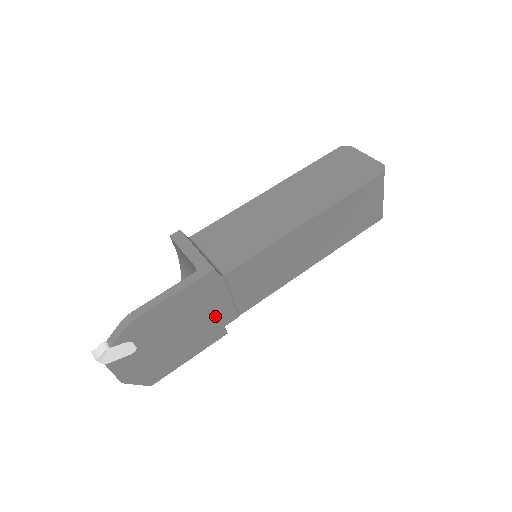
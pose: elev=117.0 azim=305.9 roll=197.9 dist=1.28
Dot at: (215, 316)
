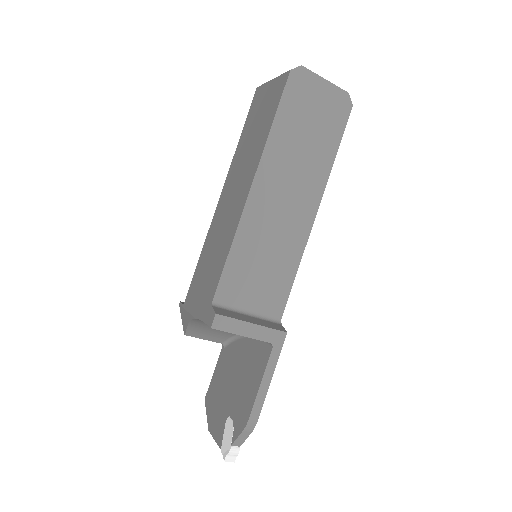
Dot at: occluded
